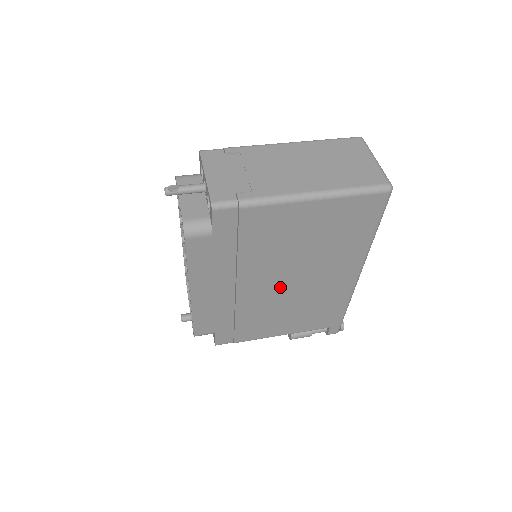
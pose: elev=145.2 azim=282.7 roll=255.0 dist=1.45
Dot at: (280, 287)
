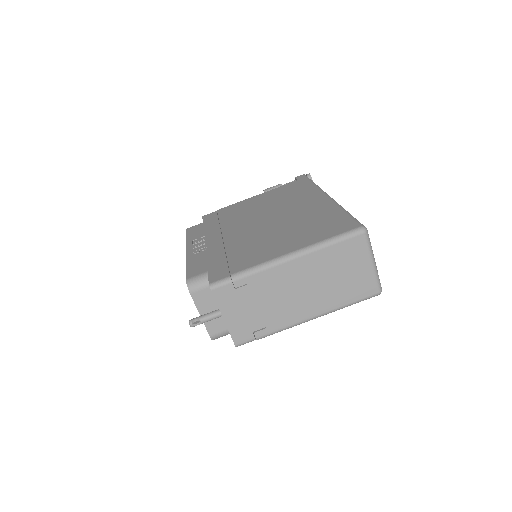
Dot at: occluded
